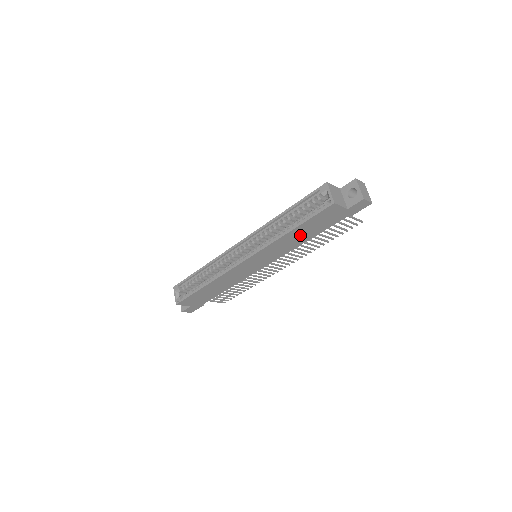
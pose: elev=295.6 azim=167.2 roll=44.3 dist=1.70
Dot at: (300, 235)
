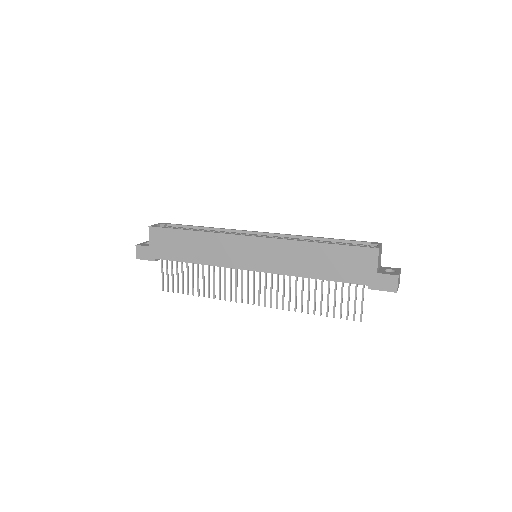
Dot at: (317, 260)
